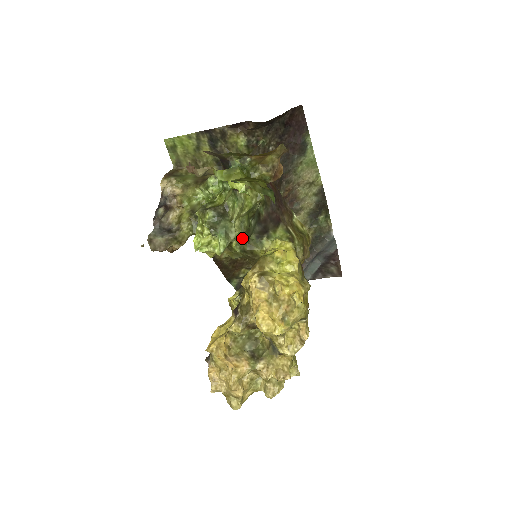
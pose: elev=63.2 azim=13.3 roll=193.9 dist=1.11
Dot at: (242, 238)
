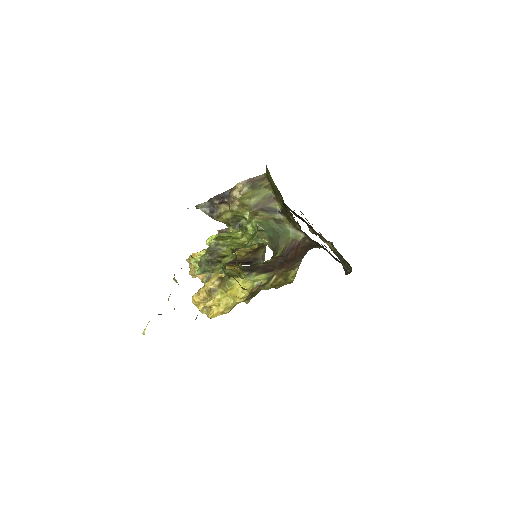
Dot at: occluded
